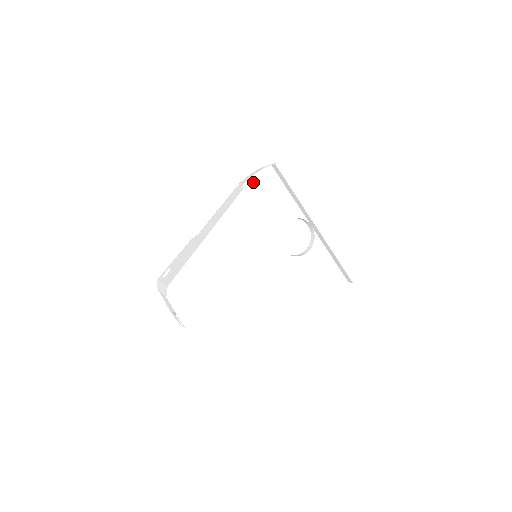
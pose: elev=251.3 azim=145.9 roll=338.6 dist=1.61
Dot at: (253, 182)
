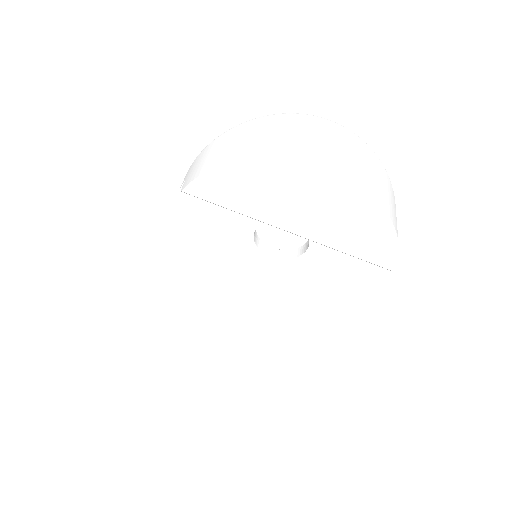
Dot at: (181, 209)
